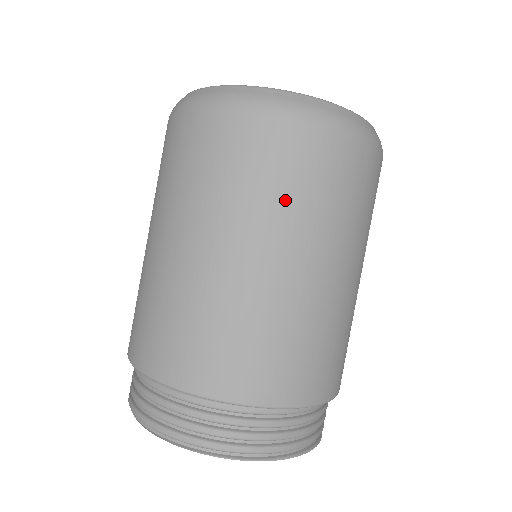
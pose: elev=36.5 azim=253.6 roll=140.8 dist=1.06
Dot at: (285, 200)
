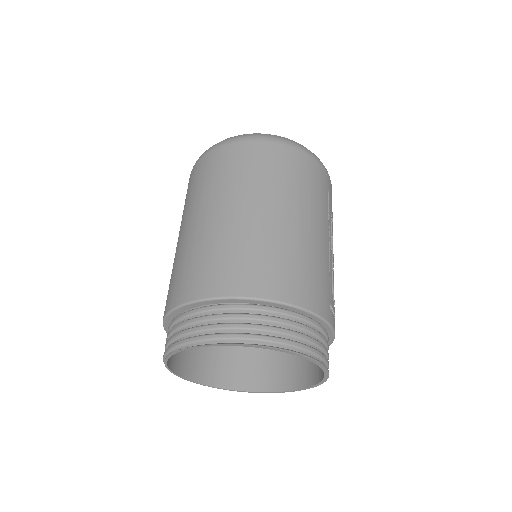
Dot at: (254, 177)
